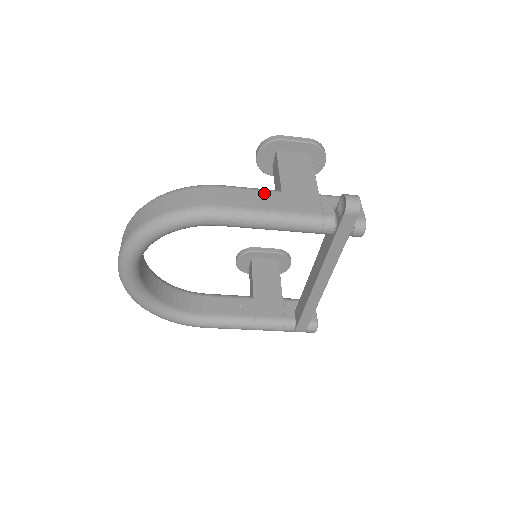
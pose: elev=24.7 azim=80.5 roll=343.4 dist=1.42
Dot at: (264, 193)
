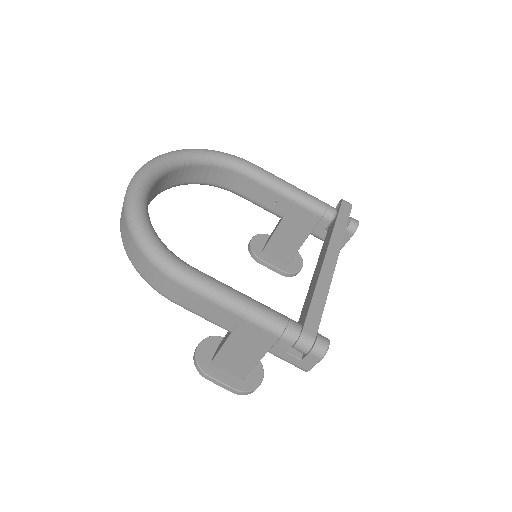
Dot at: occluded
